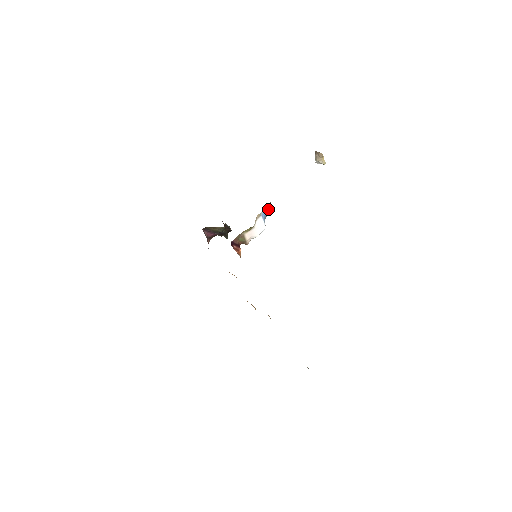
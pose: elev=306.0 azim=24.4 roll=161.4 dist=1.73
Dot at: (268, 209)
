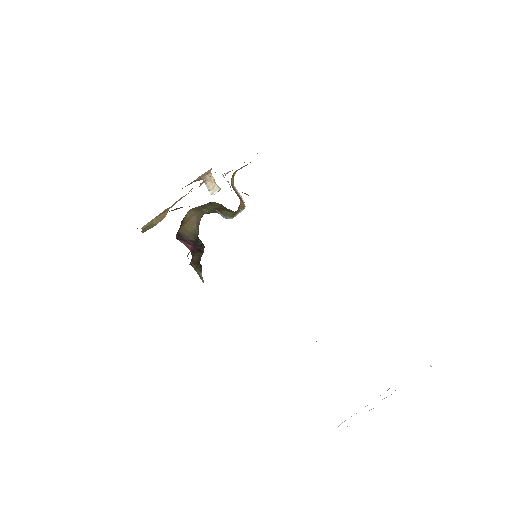
Dot at: occluded
